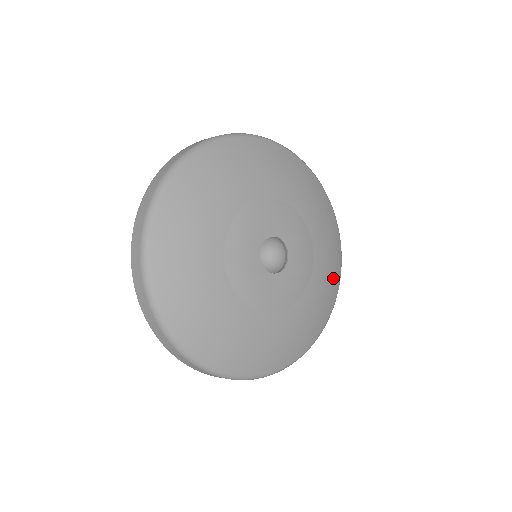
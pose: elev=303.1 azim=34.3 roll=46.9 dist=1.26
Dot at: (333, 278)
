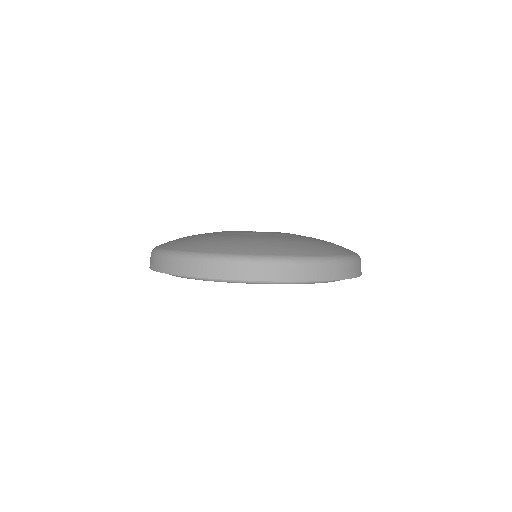
Dot at: (334, 247)
